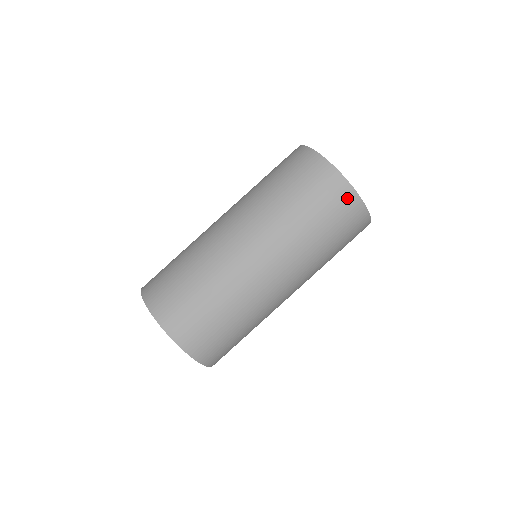
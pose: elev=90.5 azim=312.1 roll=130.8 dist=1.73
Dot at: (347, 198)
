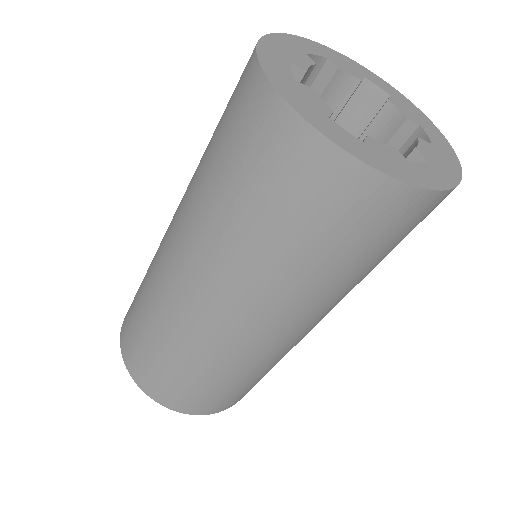
Dot at: (380, 200)
